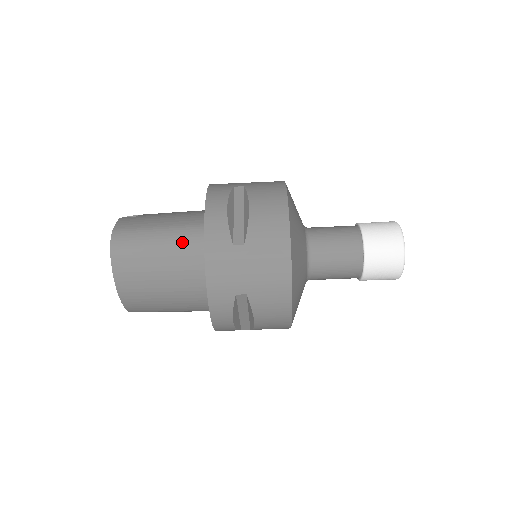
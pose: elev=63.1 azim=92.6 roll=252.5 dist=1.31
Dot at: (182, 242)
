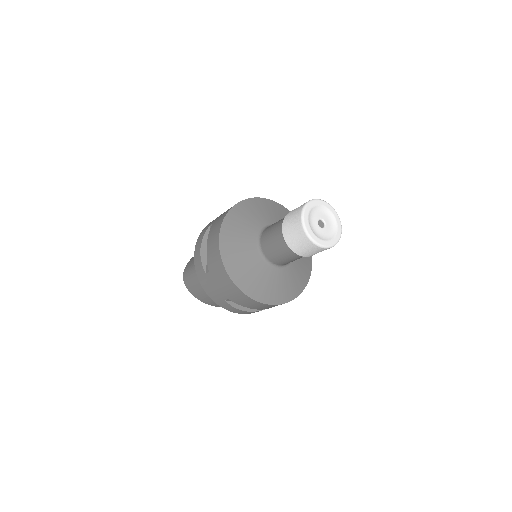
Dot at: occluded
